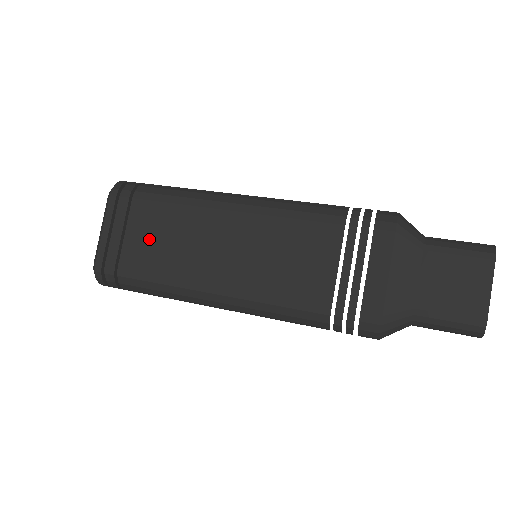
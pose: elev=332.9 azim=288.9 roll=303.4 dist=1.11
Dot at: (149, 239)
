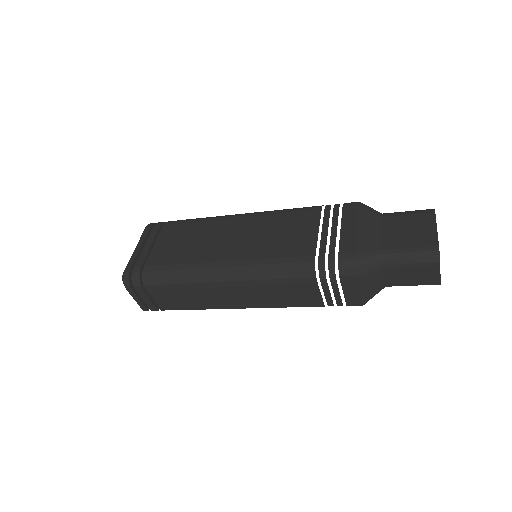
Dot at: (172, 245)
